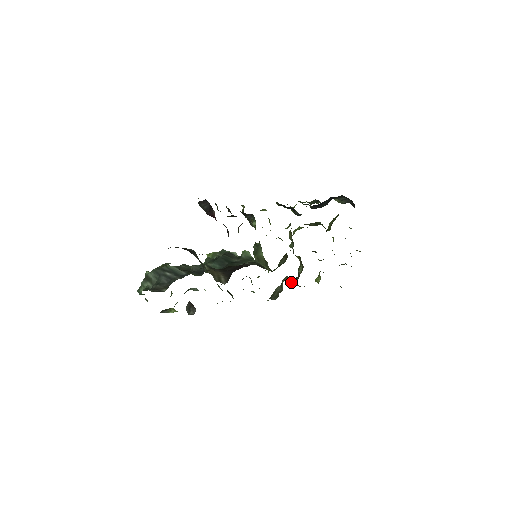
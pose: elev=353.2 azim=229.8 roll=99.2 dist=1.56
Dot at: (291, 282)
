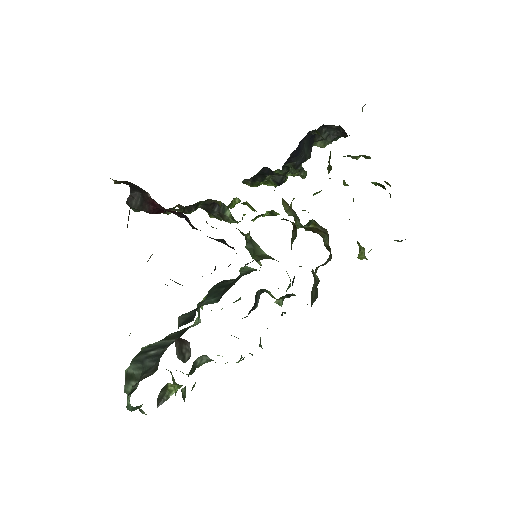
Dot at: (324, 264)
